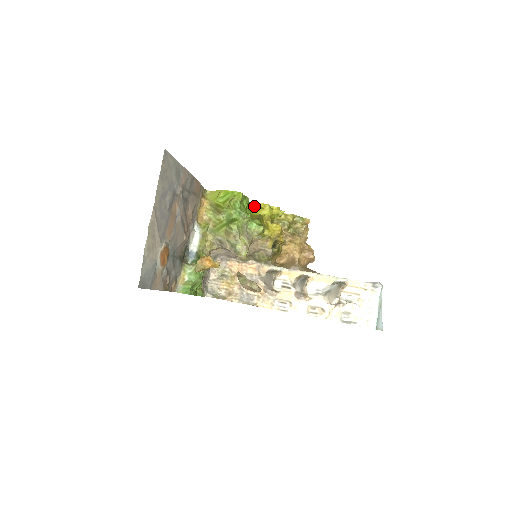
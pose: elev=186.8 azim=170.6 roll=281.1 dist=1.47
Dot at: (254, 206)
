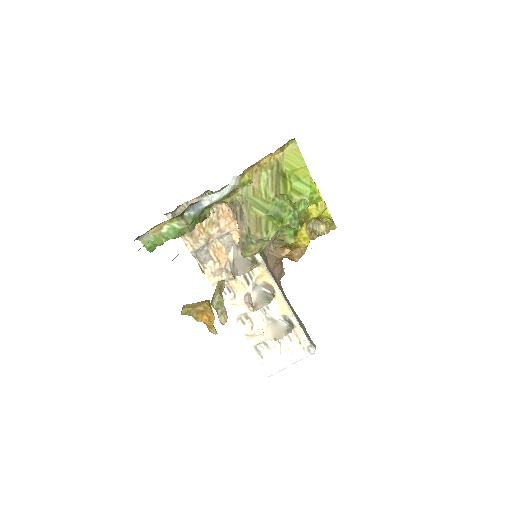
Dot at: occluded
